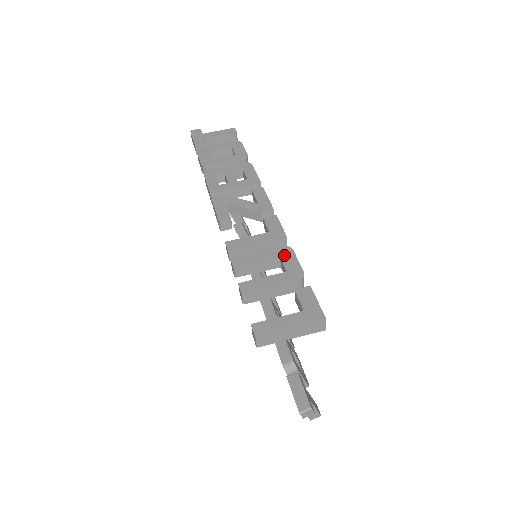
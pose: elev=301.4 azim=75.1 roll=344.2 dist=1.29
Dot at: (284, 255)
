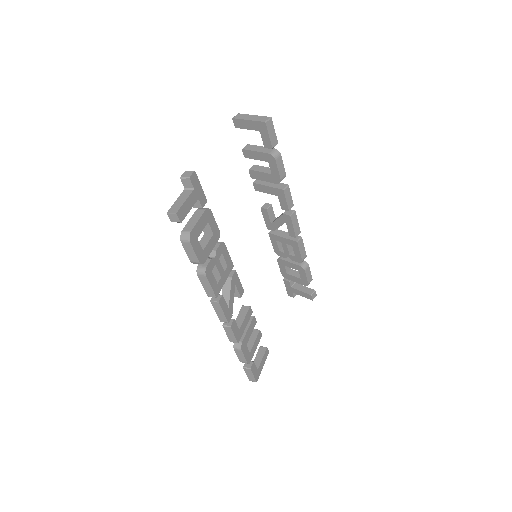
Dot at: occluded
